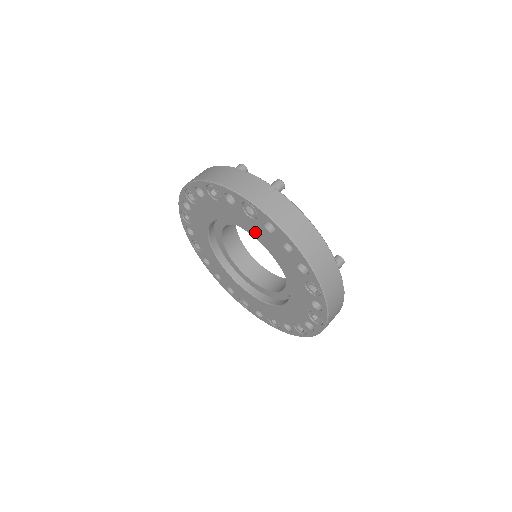
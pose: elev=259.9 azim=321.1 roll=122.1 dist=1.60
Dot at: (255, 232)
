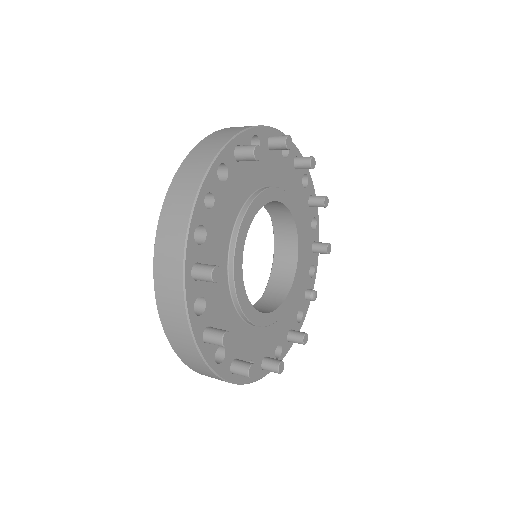
Dot at: occluded
